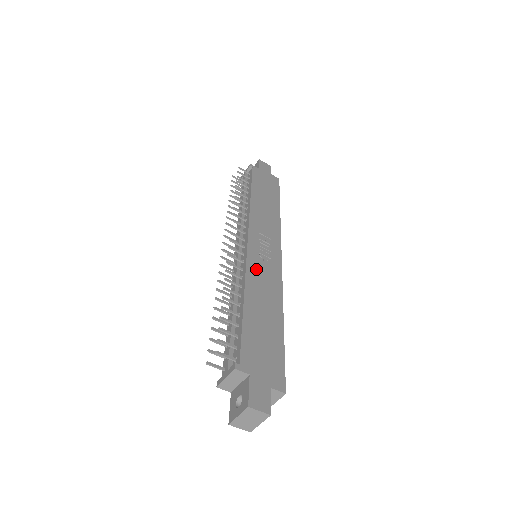
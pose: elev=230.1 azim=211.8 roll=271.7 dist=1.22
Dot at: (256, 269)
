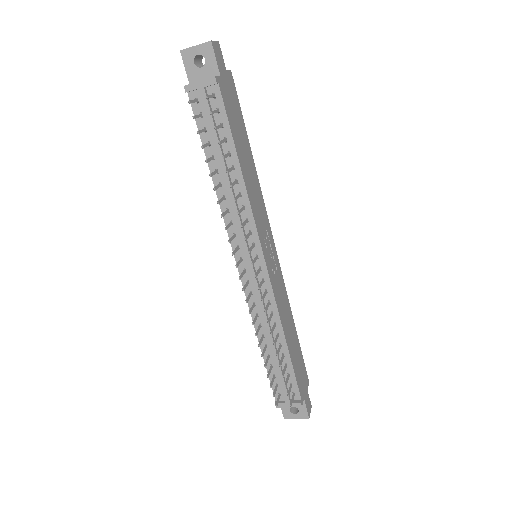
Dot at: (278, 295)
